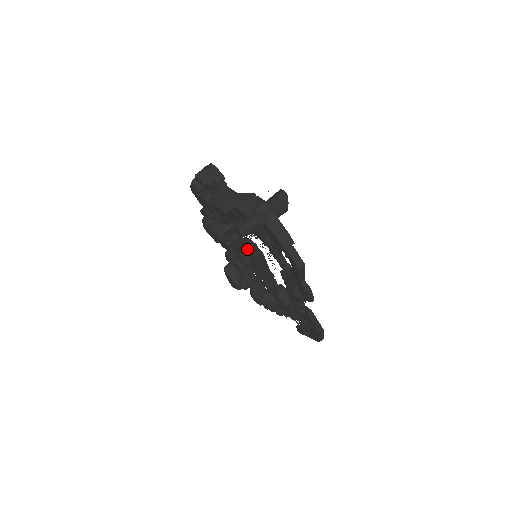
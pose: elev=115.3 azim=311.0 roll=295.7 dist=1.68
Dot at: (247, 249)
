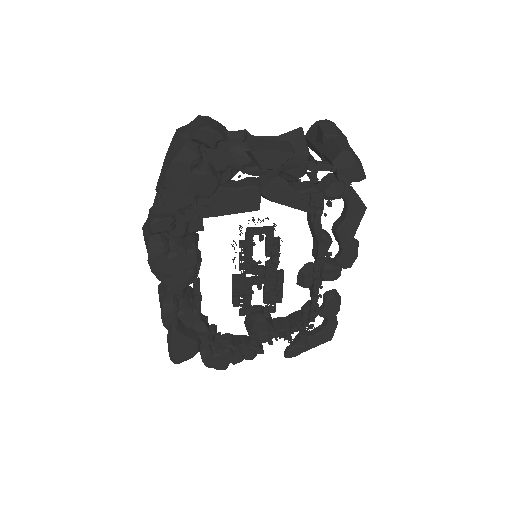
Dot at: (240, 253)
